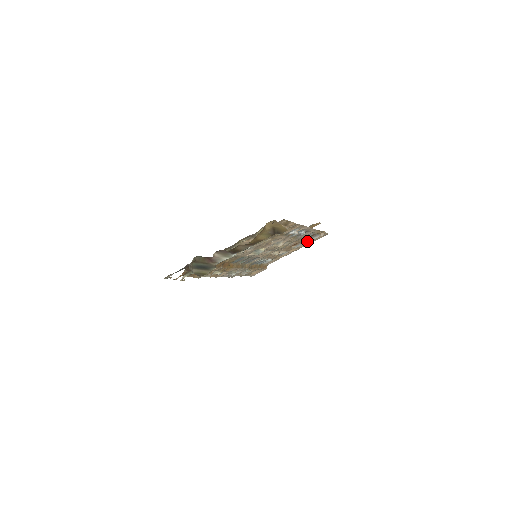
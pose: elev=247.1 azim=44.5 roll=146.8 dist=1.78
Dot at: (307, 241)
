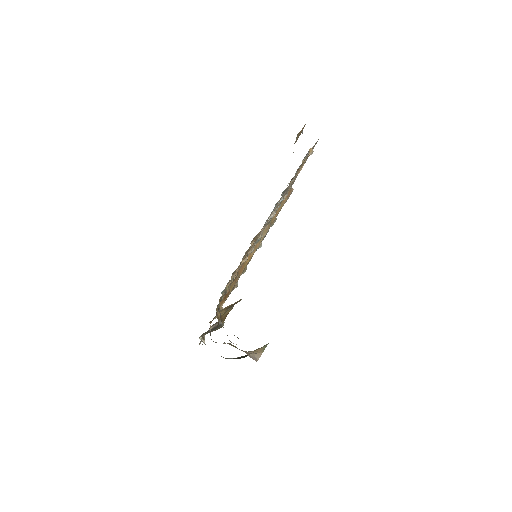
Dot at: occluded
